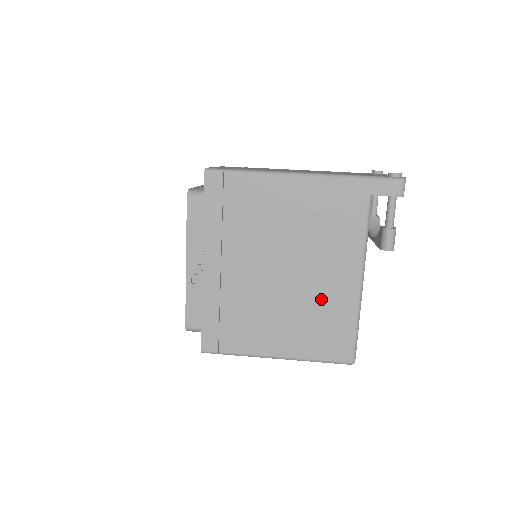
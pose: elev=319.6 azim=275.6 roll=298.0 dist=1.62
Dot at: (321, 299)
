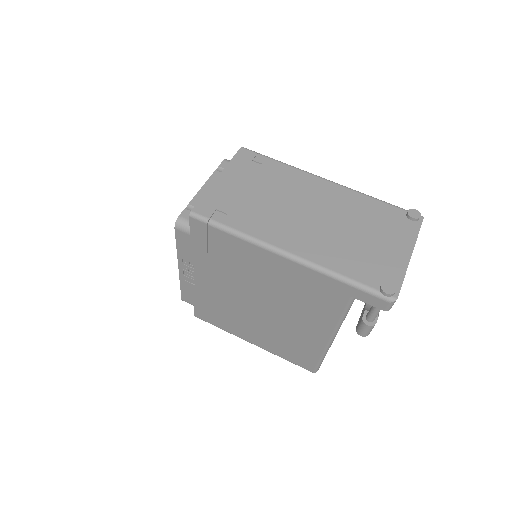
Dot at: (293, 334)
